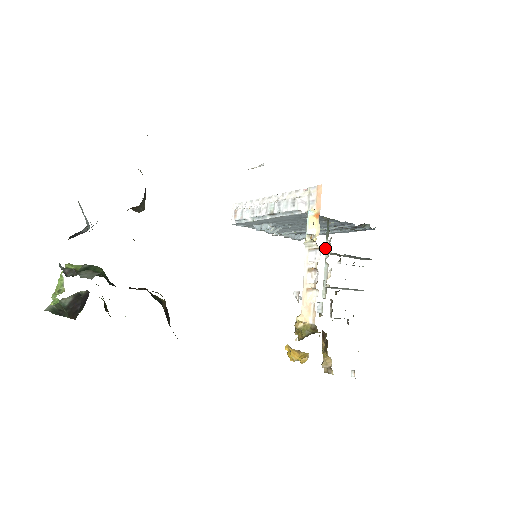
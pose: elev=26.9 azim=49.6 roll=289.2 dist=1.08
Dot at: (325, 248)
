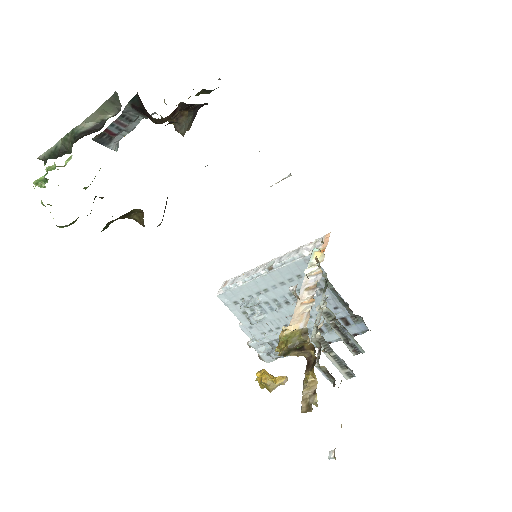
Dot at: occluded
